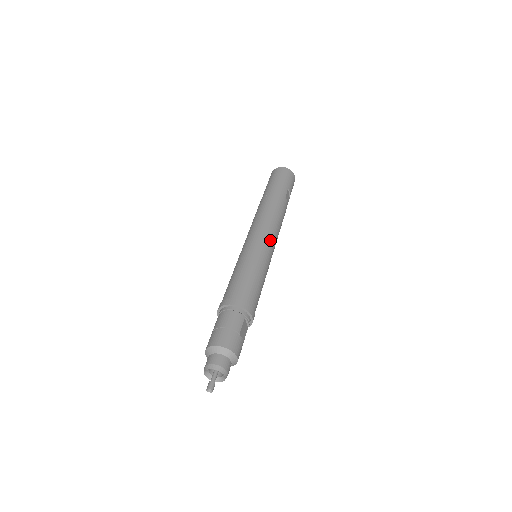
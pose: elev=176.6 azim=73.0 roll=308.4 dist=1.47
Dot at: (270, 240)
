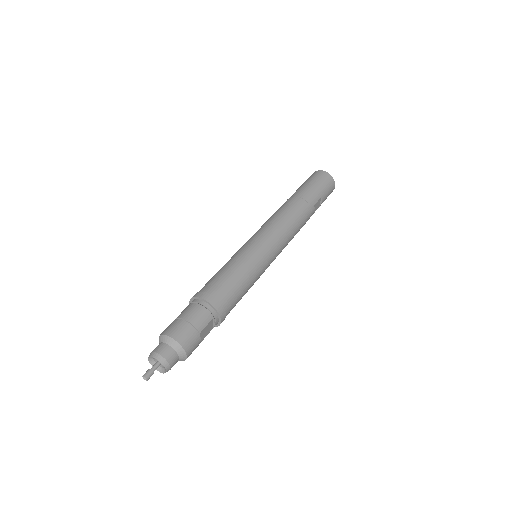
Dot at: (276, 246)
